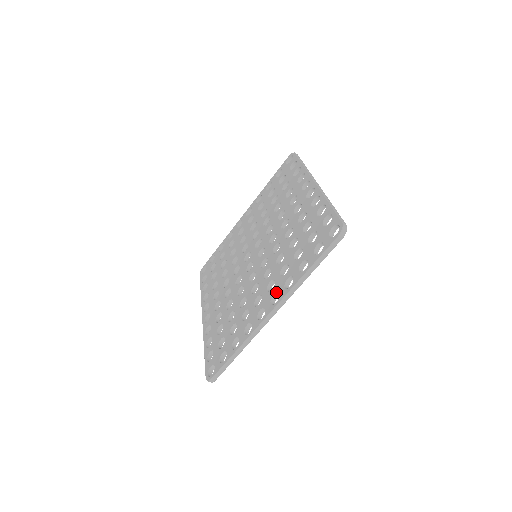
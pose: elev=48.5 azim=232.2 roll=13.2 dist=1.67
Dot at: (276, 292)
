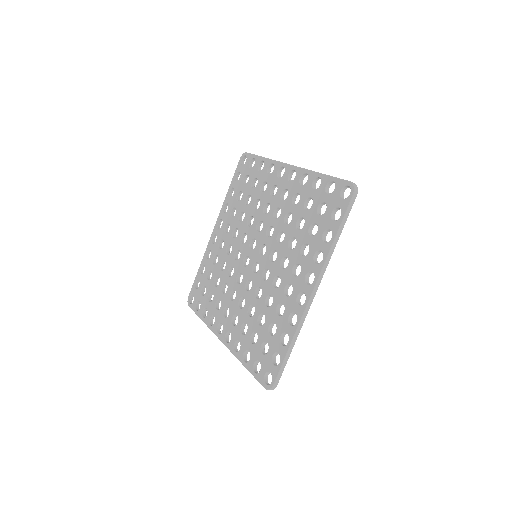
Dot at: (307, 272)
